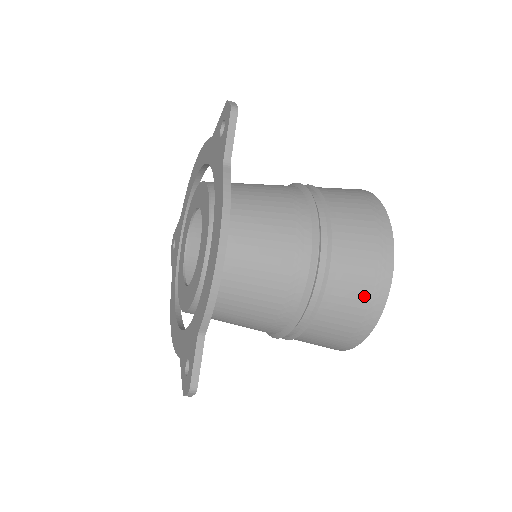
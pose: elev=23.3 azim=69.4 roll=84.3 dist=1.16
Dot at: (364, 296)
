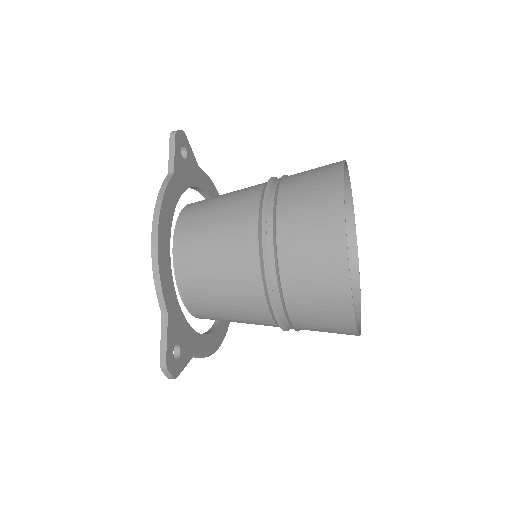
Dot at: (320, 250)
